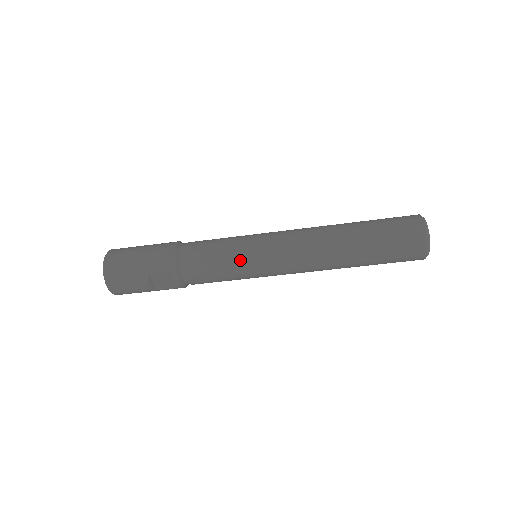
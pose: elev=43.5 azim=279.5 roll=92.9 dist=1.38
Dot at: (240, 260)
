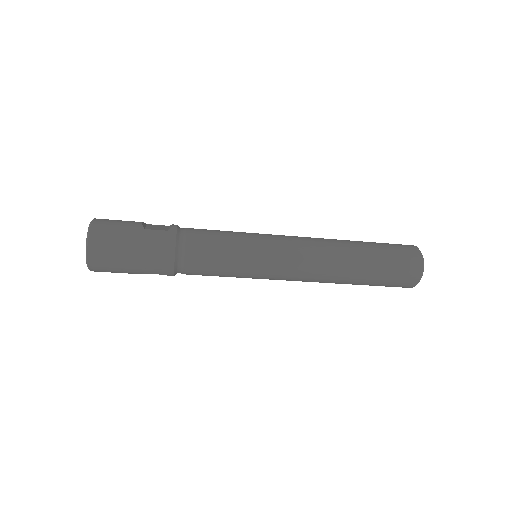
Dot at: (242, 276)
